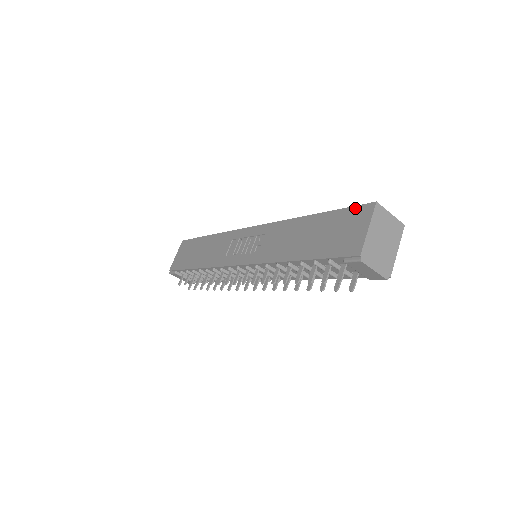
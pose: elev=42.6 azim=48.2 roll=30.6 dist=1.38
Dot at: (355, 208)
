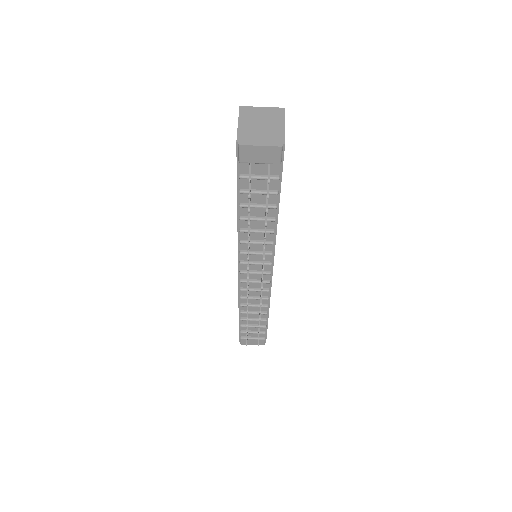
Dot at: occluded
